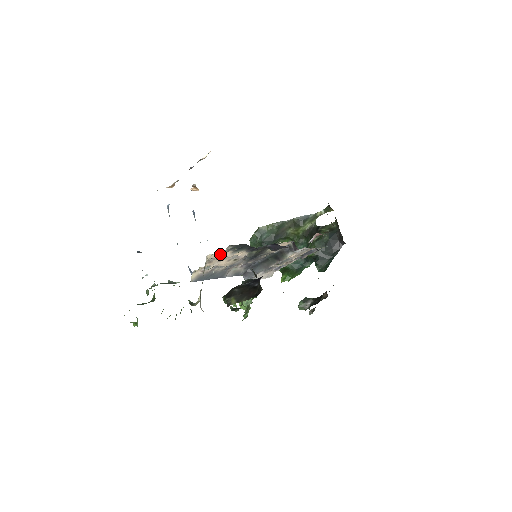
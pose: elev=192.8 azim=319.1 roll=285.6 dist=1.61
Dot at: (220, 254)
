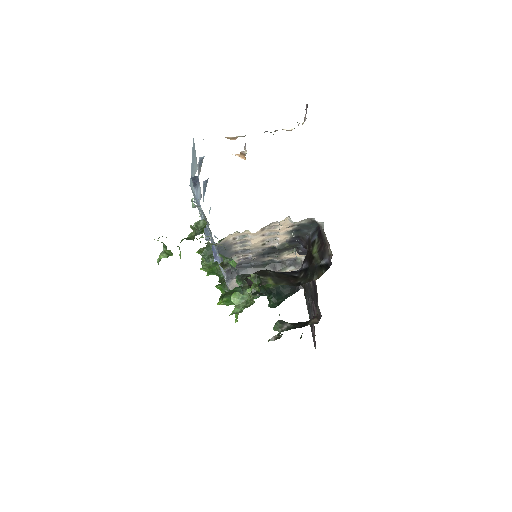
Dot at: (287, 224)
